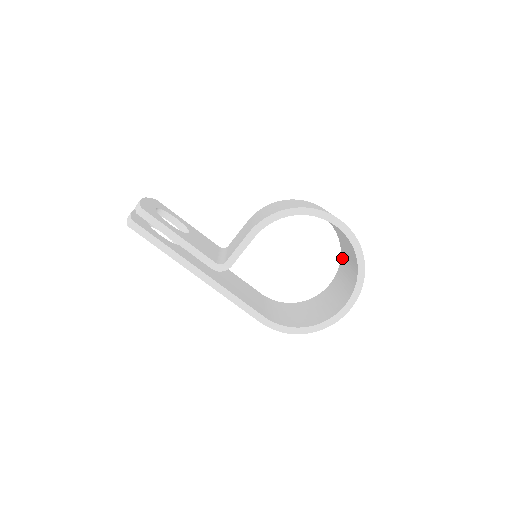
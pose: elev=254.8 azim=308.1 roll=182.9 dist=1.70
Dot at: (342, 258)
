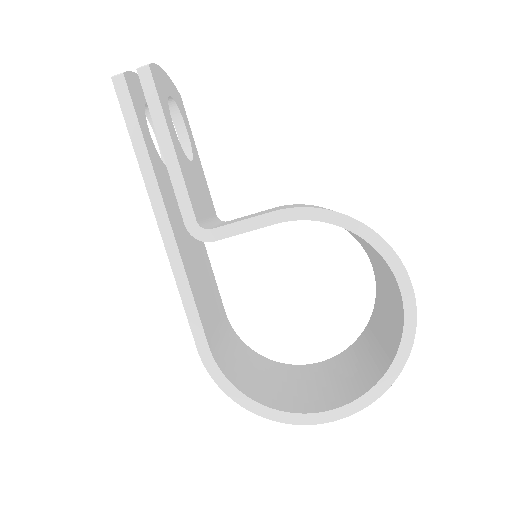
Dot at: (360, 340)
